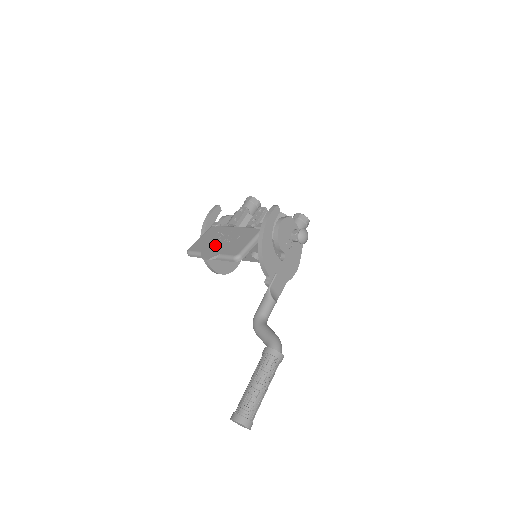
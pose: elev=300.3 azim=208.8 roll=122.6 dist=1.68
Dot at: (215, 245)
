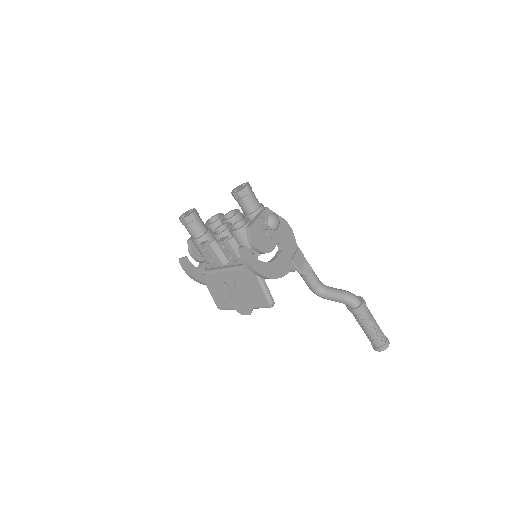
Dot at: (235, 299)
